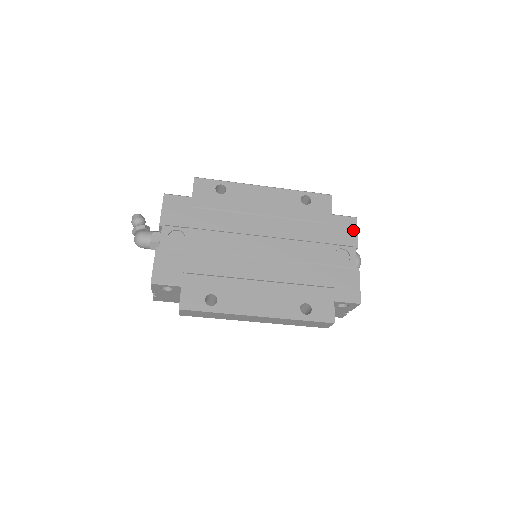
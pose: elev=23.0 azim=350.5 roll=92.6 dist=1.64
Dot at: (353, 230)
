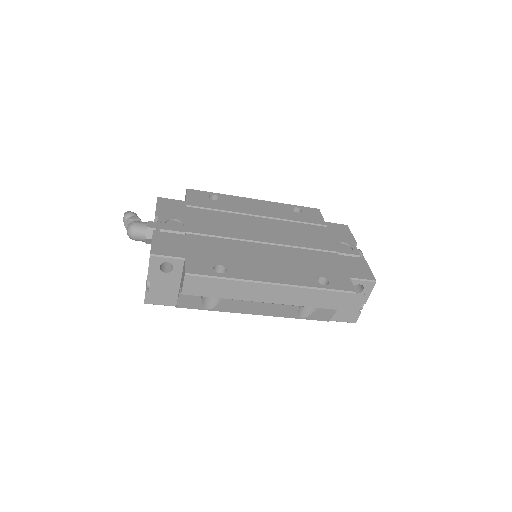
Dot at: (347, 232)
